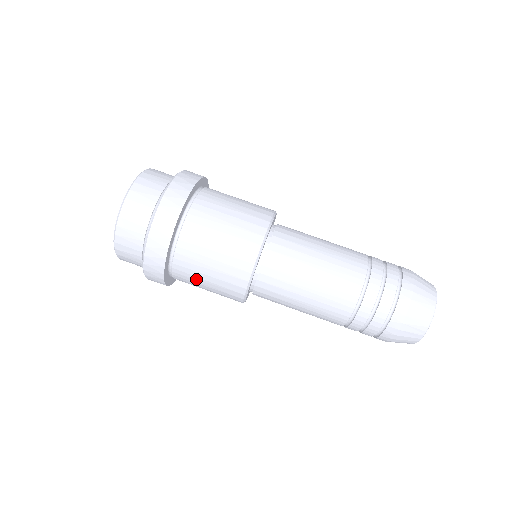
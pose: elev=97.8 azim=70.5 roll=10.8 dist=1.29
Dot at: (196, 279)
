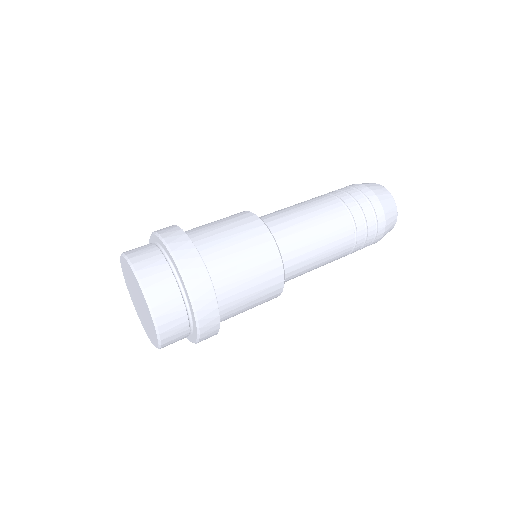
Dot at: (242, 301)
